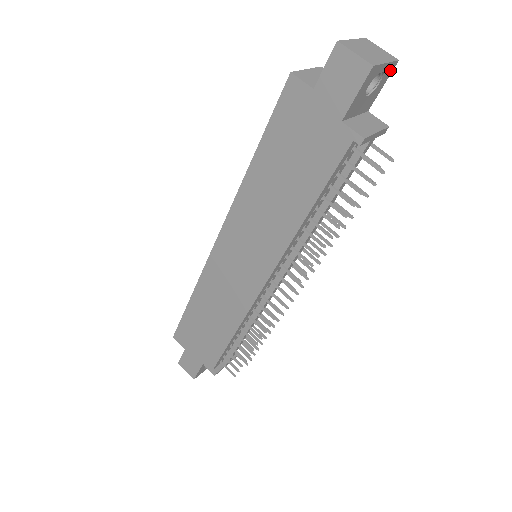
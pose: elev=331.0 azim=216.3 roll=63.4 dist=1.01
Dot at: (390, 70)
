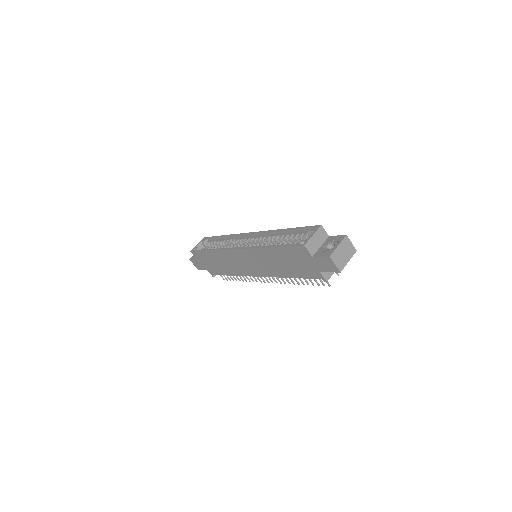
Dot at: occluded
